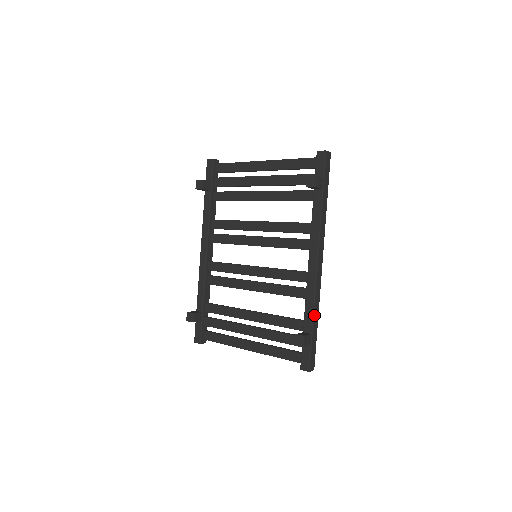
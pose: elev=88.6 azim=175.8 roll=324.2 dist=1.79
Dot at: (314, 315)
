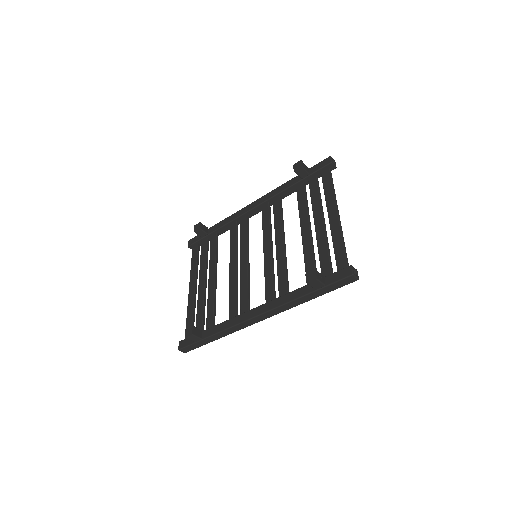
Dot at: (216, 334)
